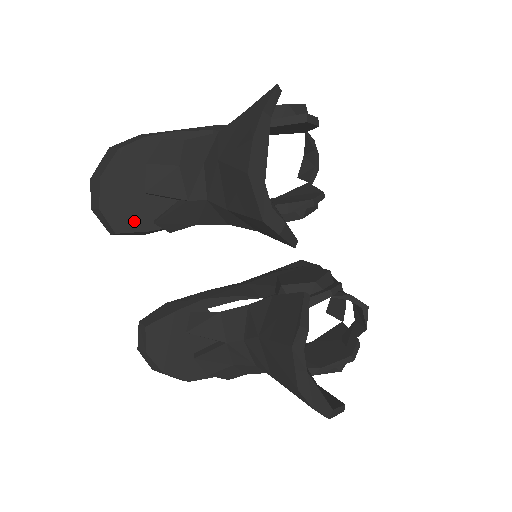
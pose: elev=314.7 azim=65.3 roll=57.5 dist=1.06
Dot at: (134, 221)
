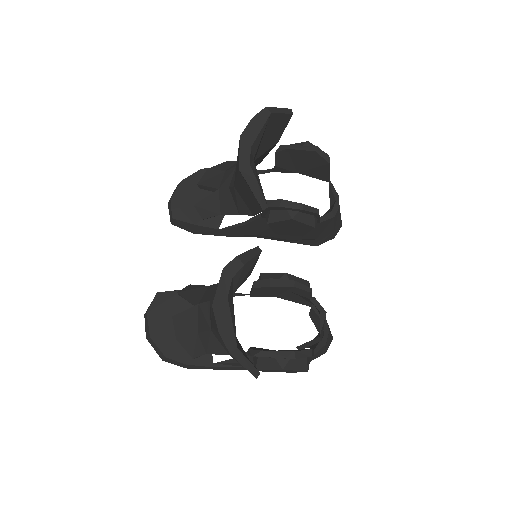
Dot at: (188, 214)
